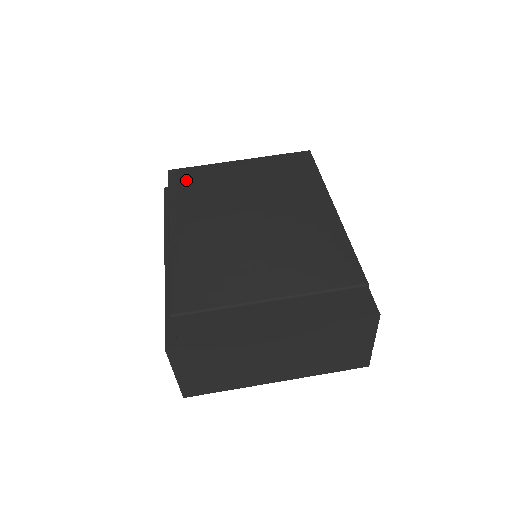
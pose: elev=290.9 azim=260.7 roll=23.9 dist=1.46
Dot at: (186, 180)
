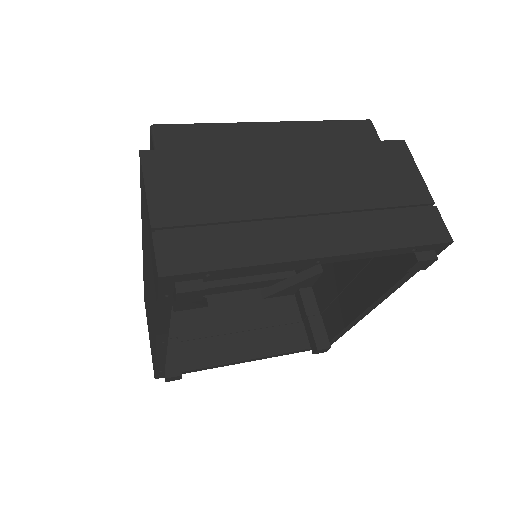
Dot at: occluded
